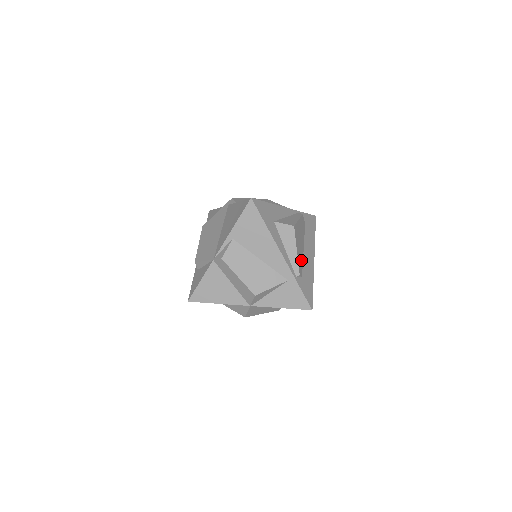
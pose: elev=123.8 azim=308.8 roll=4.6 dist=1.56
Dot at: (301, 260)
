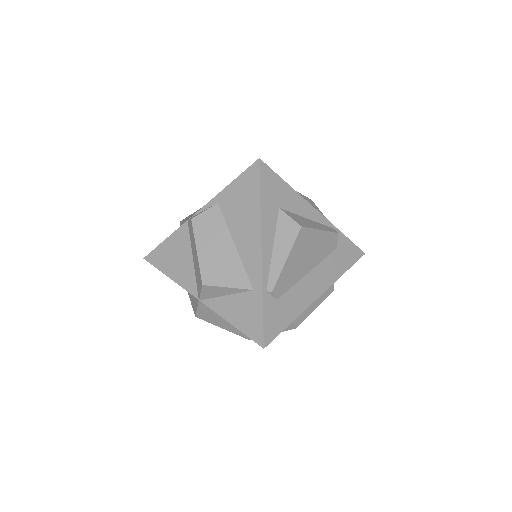
Dot at: (292, 279)
